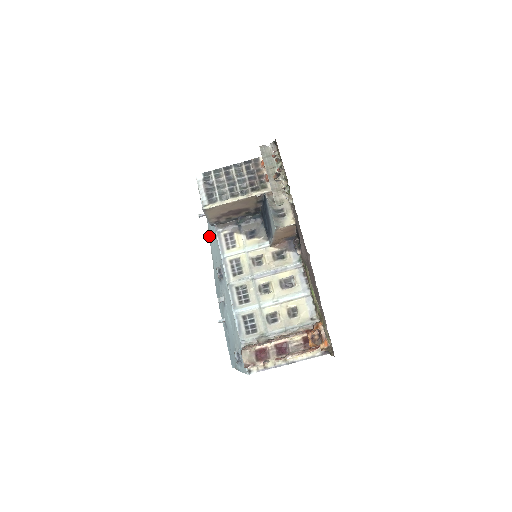
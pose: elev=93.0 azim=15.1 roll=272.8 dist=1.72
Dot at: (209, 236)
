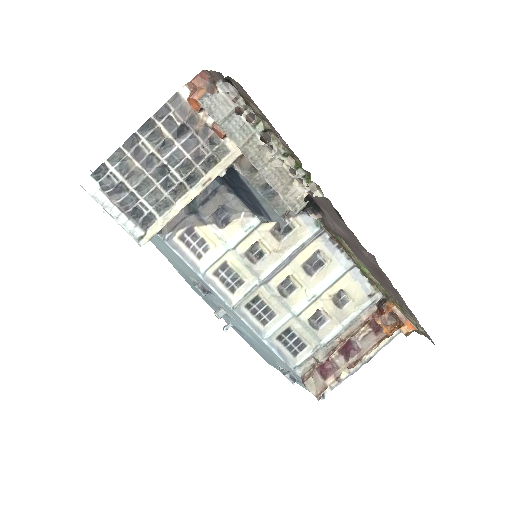
Dot at: occluded
